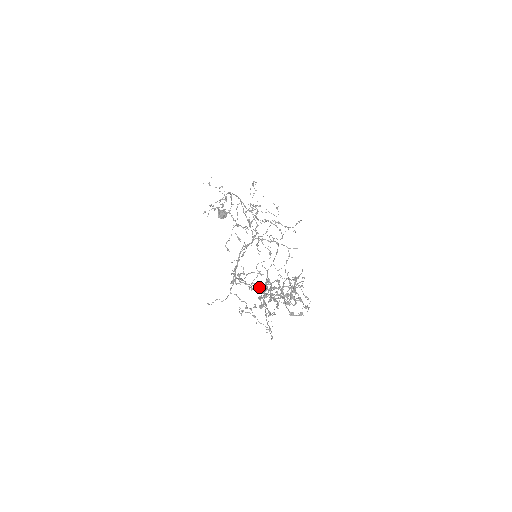
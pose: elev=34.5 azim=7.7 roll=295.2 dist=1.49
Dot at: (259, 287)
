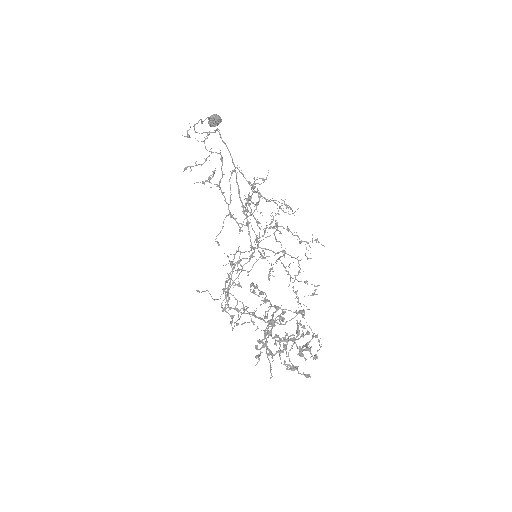
Dot at: (259, 296)
